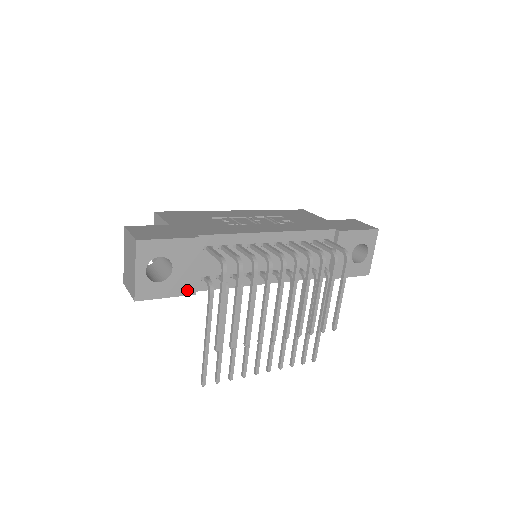
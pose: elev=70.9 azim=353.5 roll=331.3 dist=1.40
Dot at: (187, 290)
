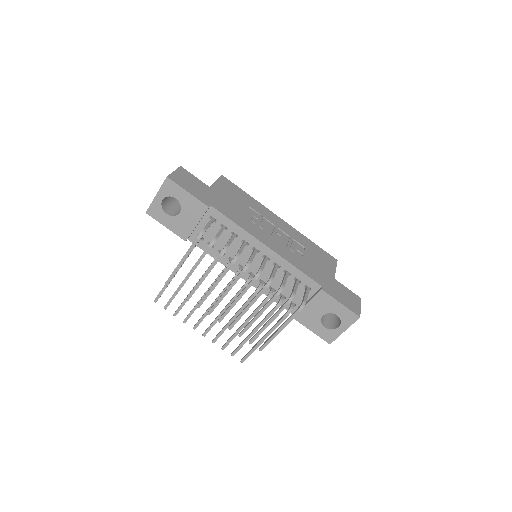
Dot at: (182, 234)
